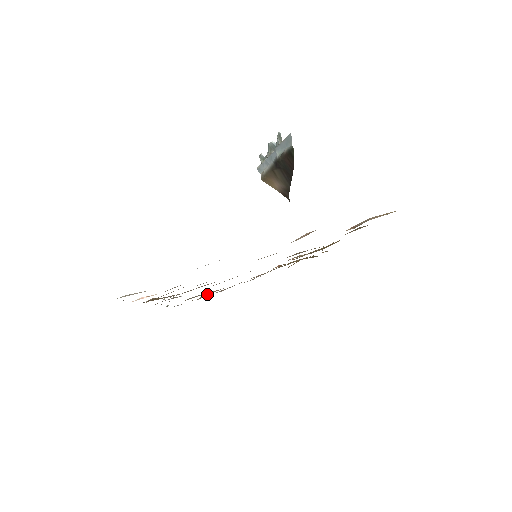
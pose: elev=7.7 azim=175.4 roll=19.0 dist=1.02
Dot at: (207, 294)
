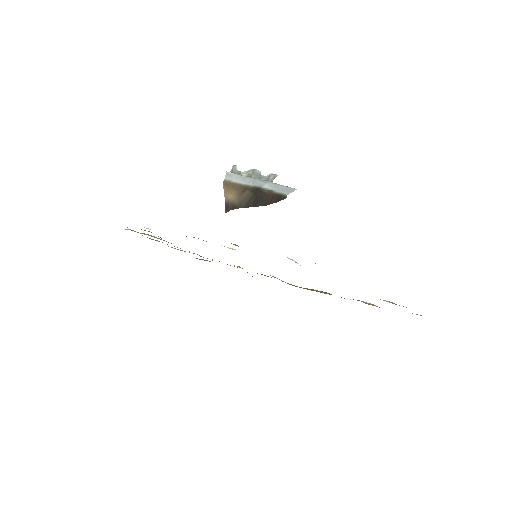
Dot at: (150, 235)
